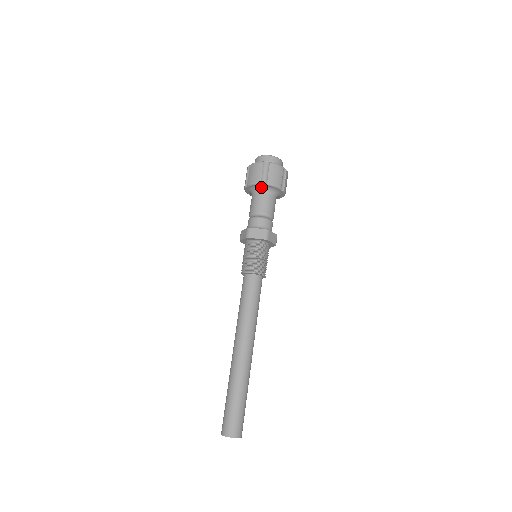
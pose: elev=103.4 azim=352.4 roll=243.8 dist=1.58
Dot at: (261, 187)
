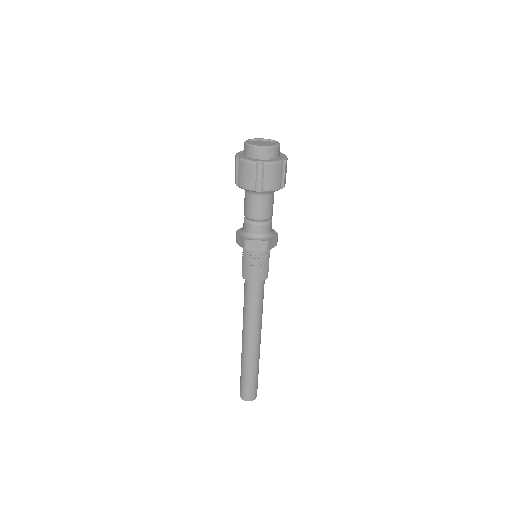
Dot at: occluded
